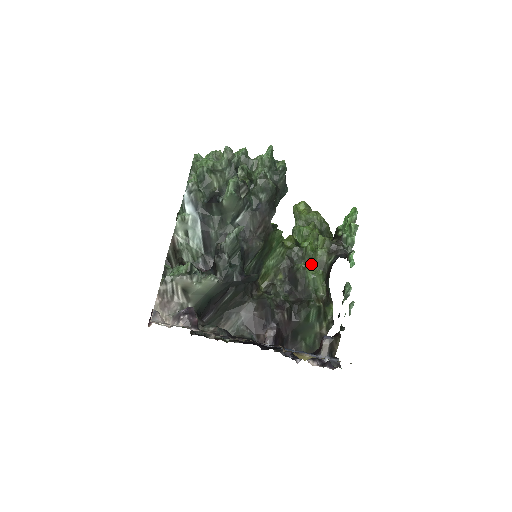
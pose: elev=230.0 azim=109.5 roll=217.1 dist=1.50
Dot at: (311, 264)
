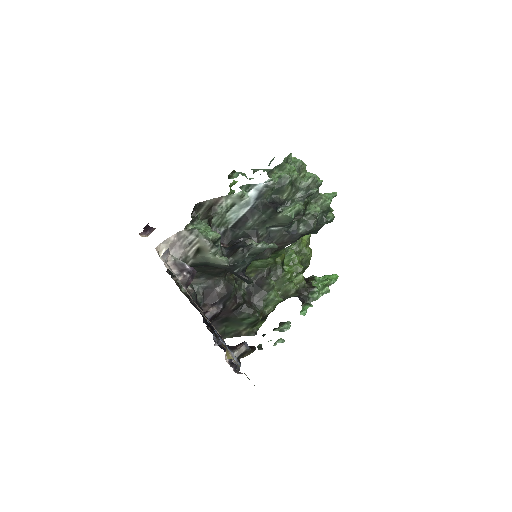
Dot at: (279, 286)
